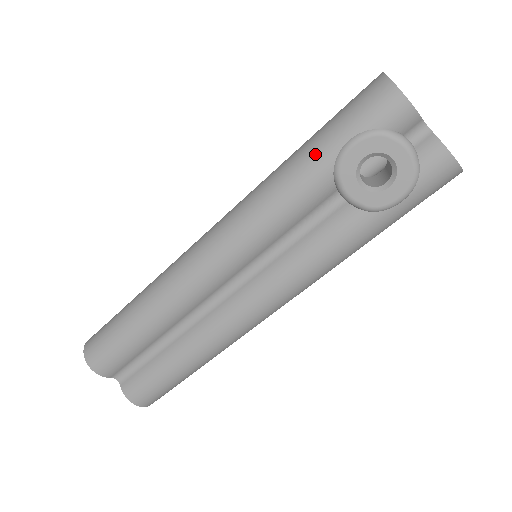
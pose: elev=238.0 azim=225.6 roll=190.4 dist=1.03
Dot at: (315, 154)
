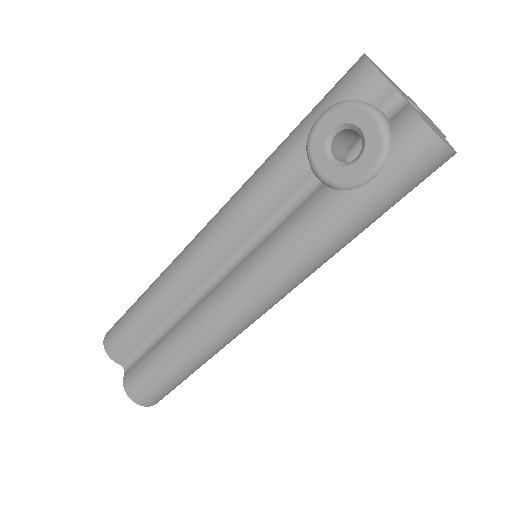
Dot at: (294, 133)
